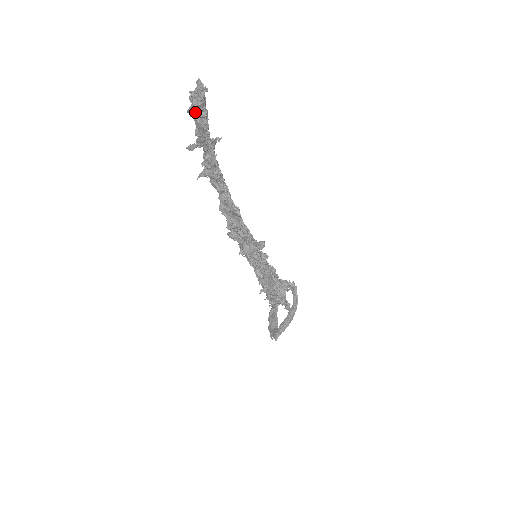
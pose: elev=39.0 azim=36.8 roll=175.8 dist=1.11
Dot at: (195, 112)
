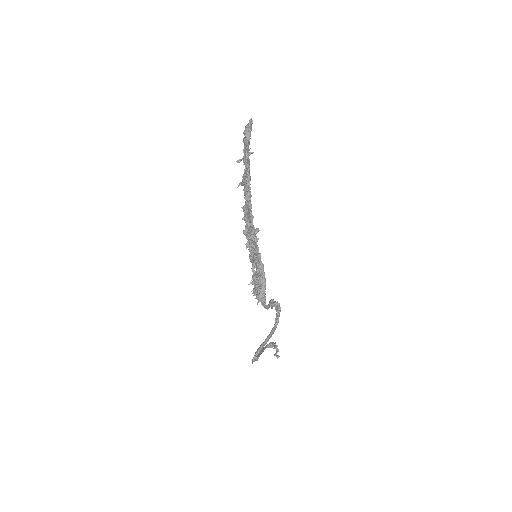
Dot at: (244, 135)
